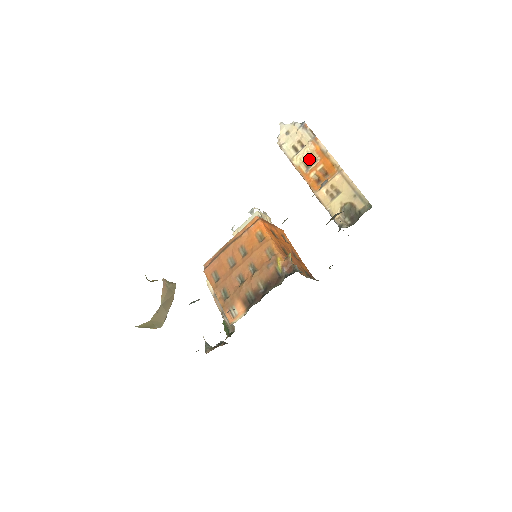
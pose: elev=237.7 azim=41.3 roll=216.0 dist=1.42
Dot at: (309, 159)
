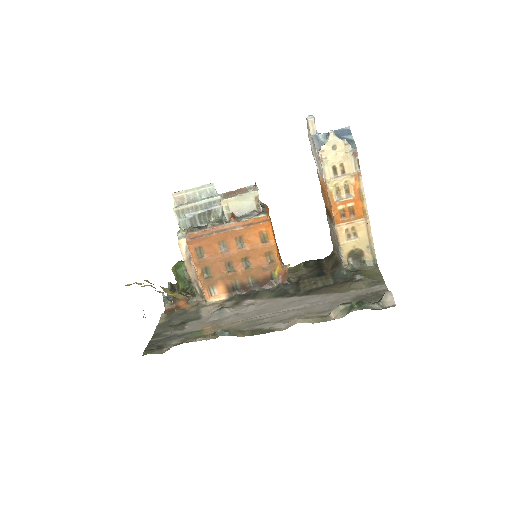
Dot at: (344, 189)
